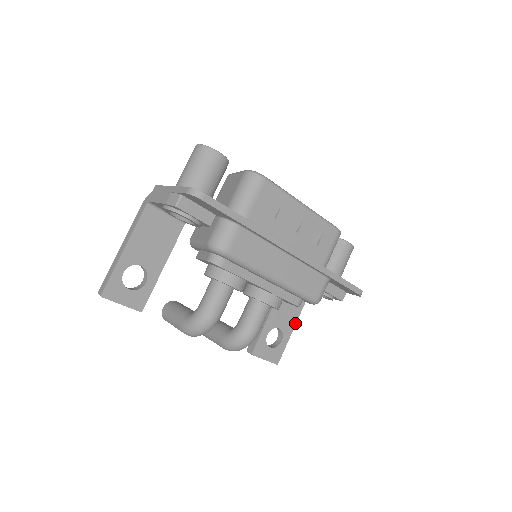
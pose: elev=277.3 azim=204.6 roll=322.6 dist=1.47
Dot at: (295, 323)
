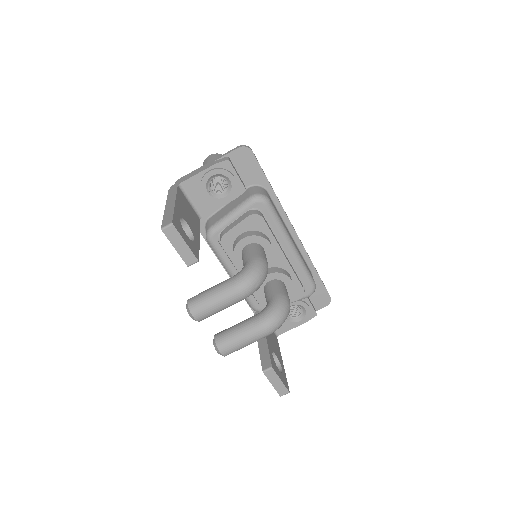
Dot at: (281, 359)
